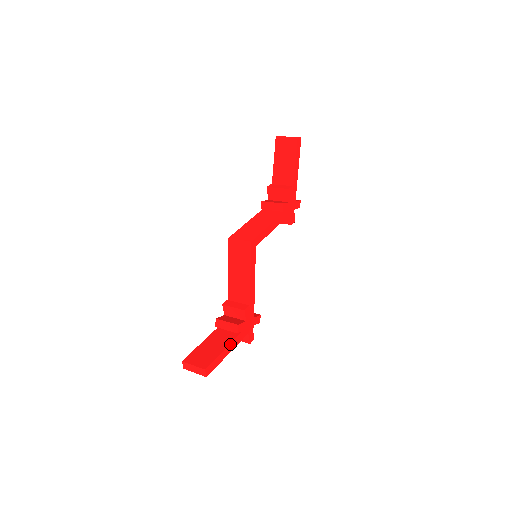
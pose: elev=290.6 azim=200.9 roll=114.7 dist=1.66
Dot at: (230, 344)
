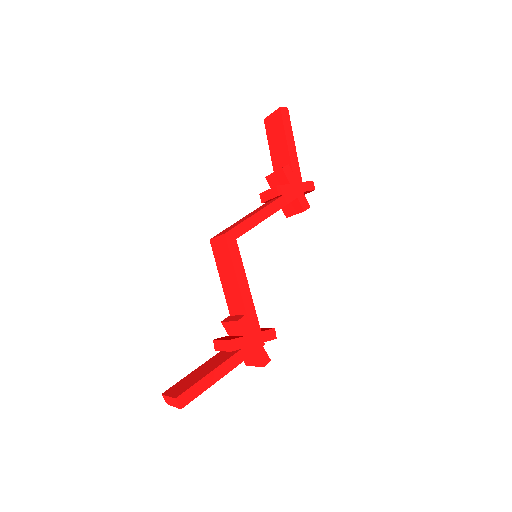
Dot at: (220, 366)
